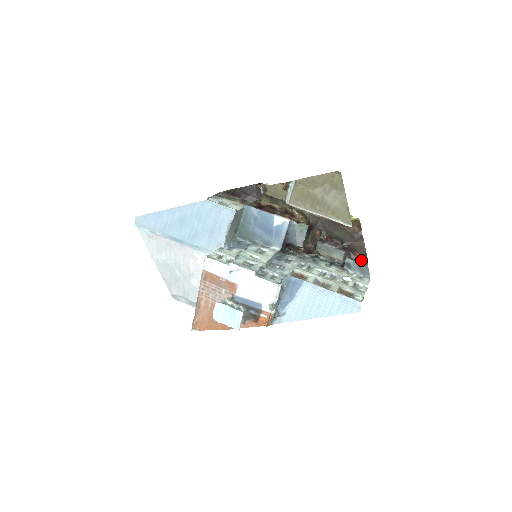
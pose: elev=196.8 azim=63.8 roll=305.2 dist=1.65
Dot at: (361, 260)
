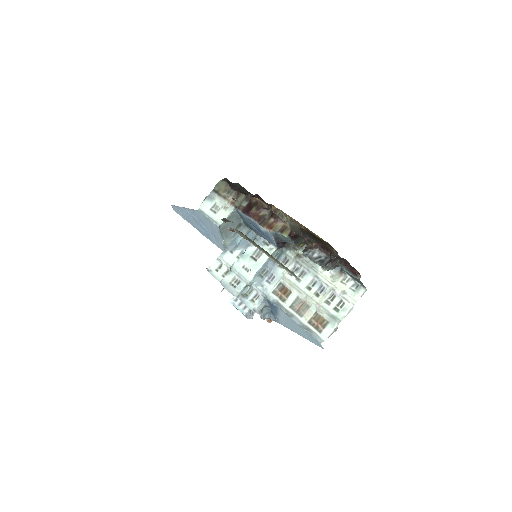
Dot at: (354, 271)
